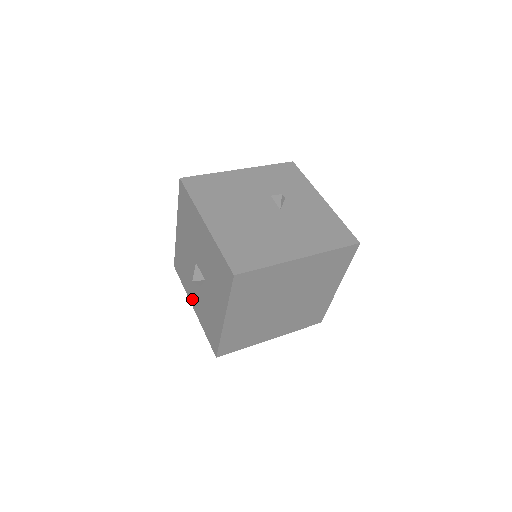
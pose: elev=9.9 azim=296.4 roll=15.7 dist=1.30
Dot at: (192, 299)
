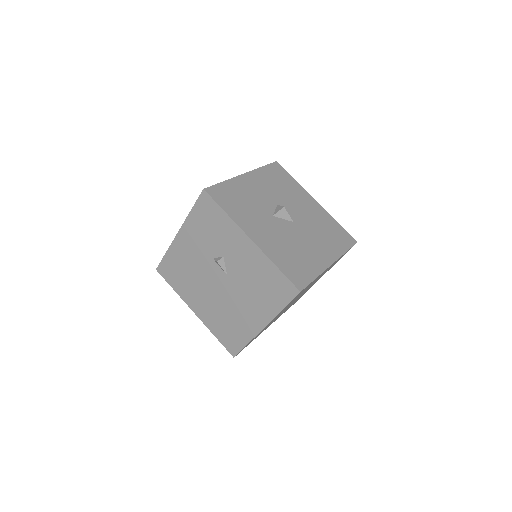
Dot at: occluded
